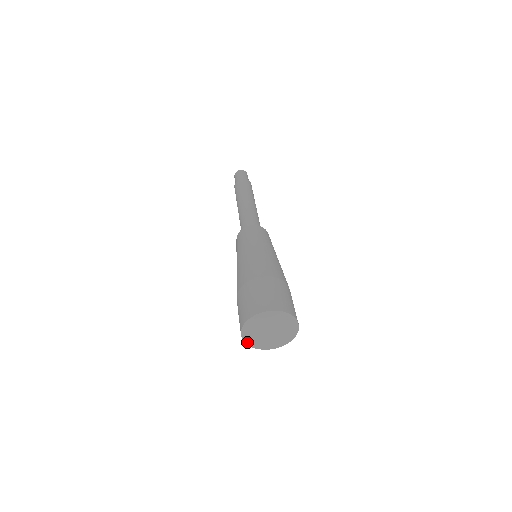
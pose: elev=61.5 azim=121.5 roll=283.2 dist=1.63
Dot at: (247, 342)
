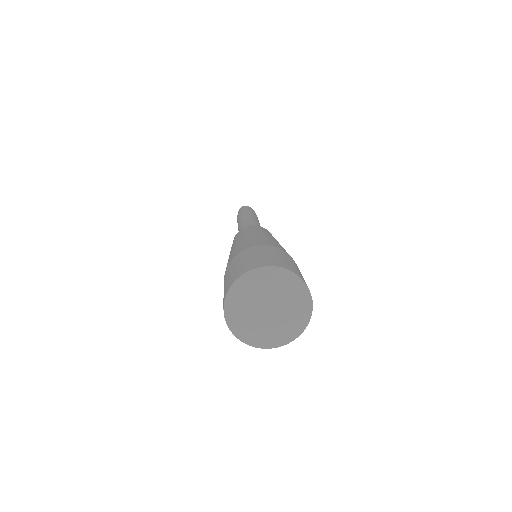
Dot at: (228, 300)
